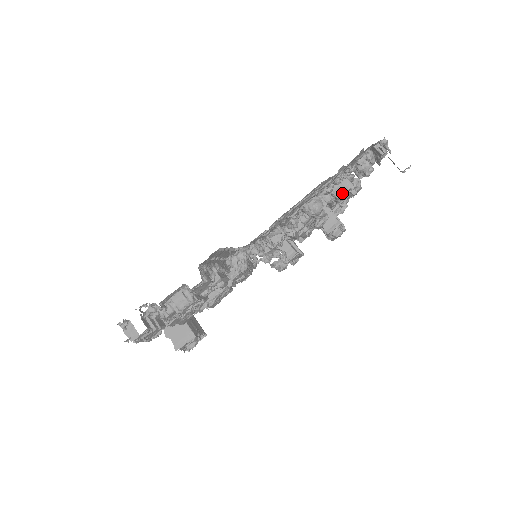
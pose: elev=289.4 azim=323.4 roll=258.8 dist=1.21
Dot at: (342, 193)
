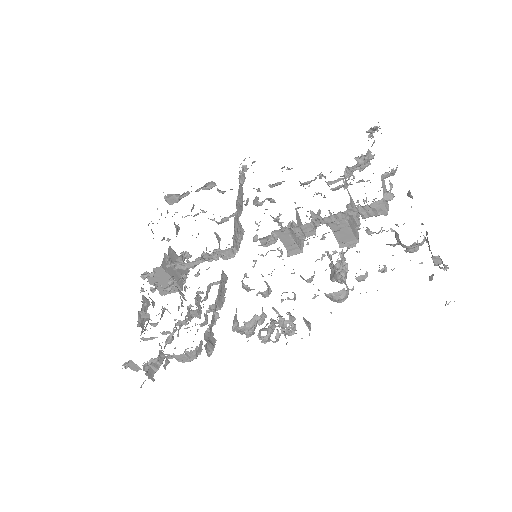
Dot at: (371, 216)
